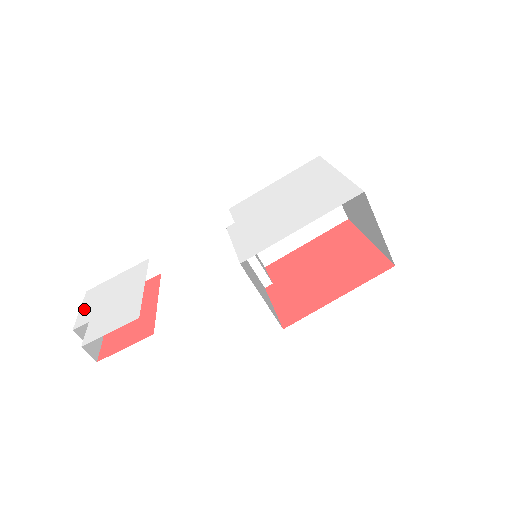
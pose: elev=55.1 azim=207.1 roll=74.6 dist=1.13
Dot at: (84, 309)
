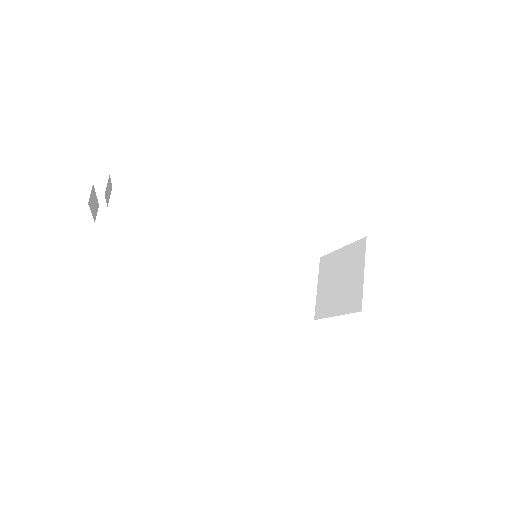
Dot at: occluded
